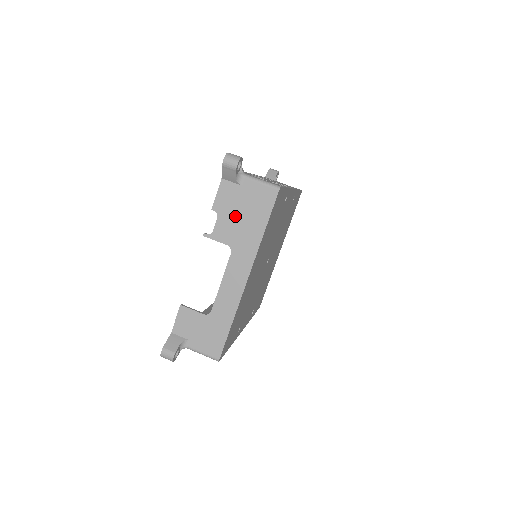
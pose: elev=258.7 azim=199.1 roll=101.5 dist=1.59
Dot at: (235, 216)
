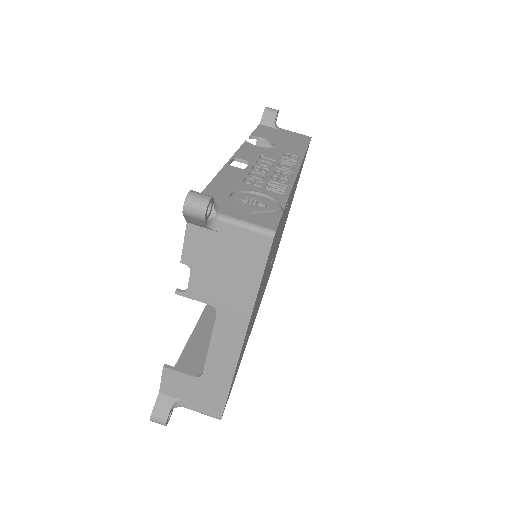
Dot at: (215, 271)
